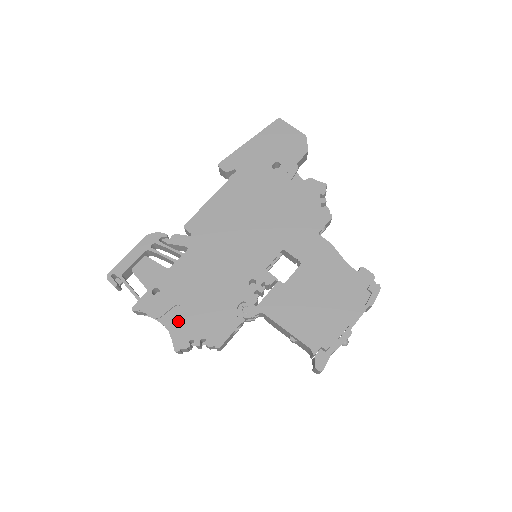
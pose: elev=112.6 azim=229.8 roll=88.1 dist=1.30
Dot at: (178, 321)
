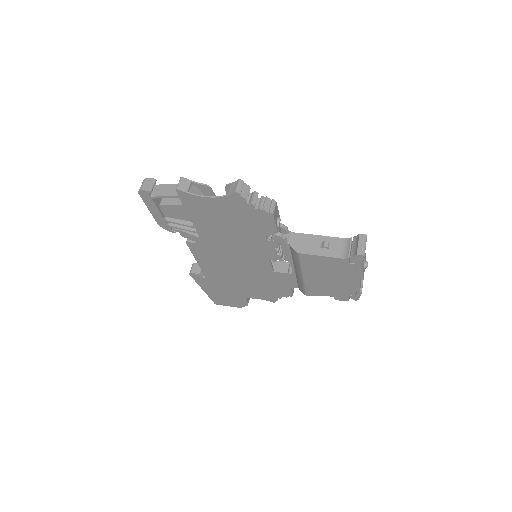
Dot at: occluded
